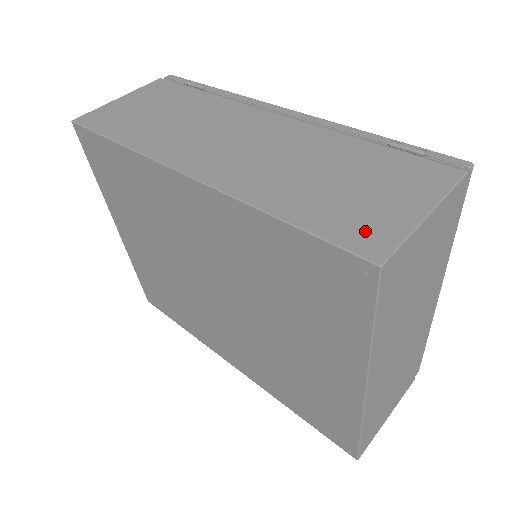
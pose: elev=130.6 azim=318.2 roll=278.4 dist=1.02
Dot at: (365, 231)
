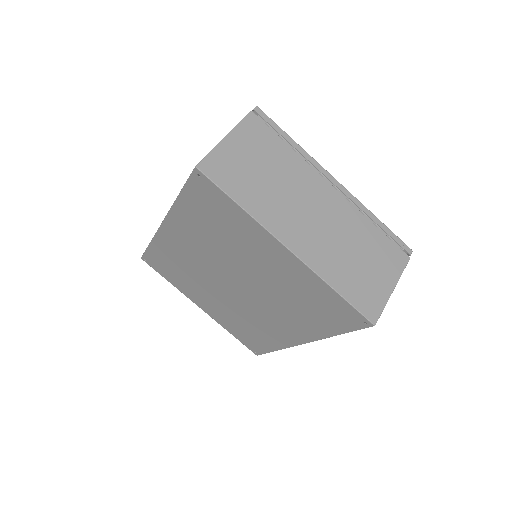
Dot at: occluded
